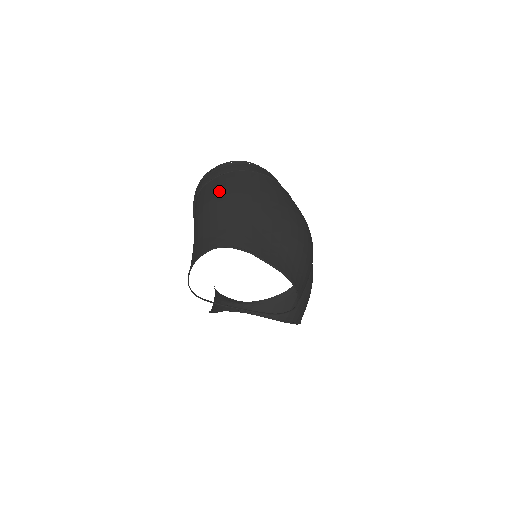
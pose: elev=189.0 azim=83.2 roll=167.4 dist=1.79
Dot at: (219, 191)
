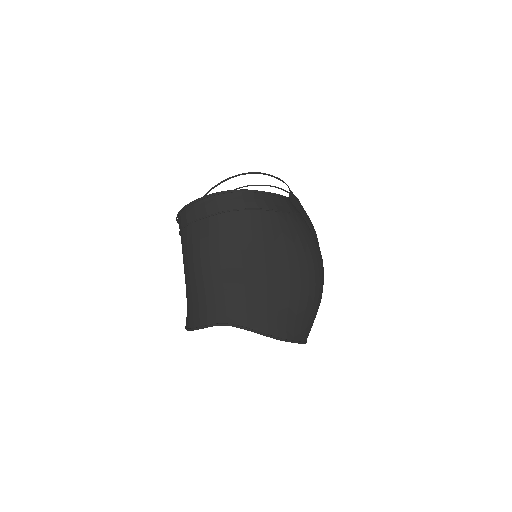
Dot at: (211, 245)
